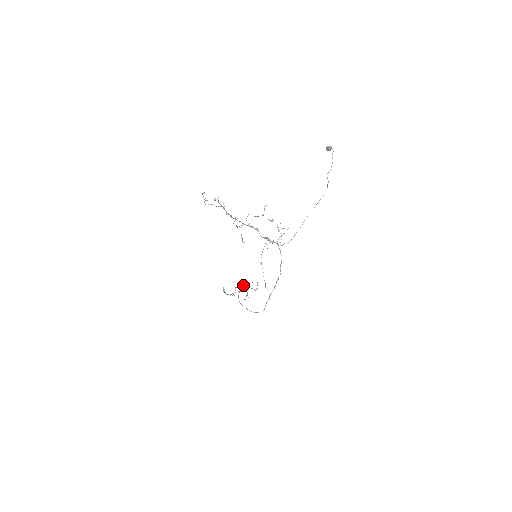
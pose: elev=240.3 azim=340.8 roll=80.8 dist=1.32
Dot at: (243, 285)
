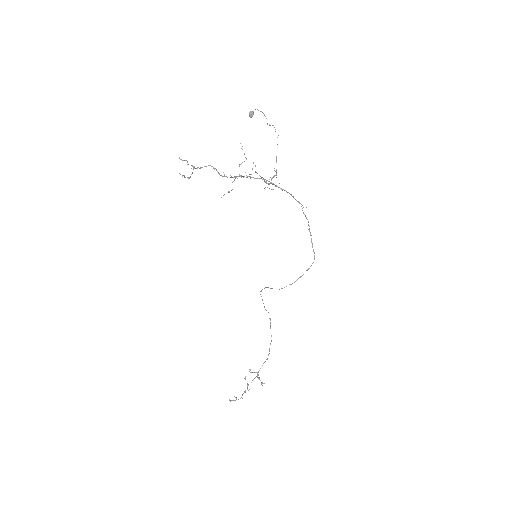
Dot at: (250, 372)
